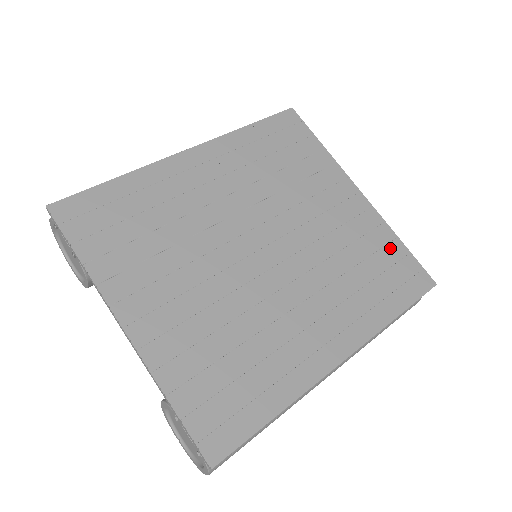
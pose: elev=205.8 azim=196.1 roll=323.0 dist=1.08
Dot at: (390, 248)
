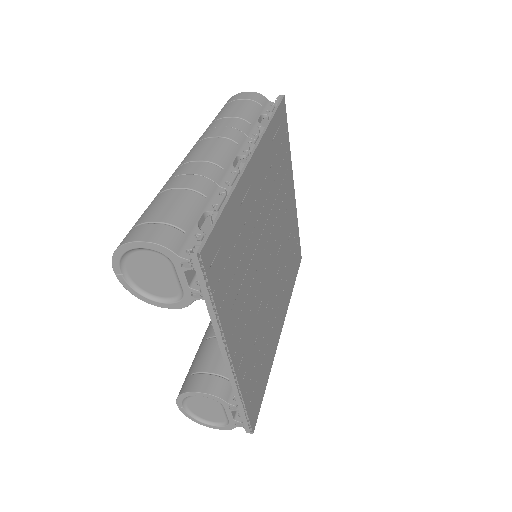
Dot at: (296, 236)
